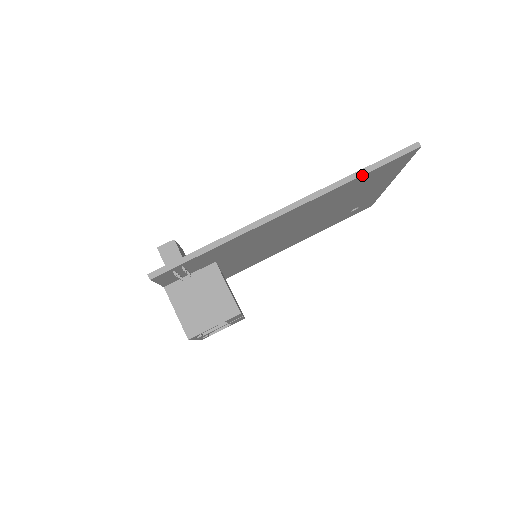
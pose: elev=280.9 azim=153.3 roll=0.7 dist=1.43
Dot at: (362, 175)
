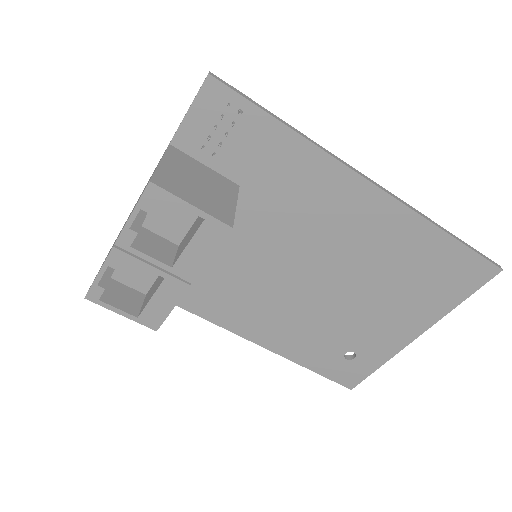
Dot at: (448, 233)
